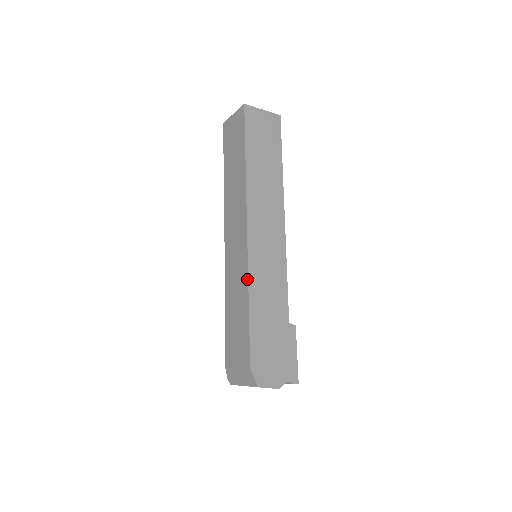
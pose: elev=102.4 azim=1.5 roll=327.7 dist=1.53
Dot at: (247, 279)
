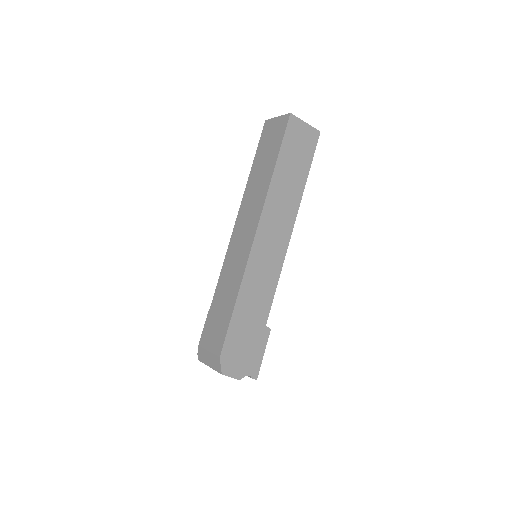
Dot at: (241, 278)
